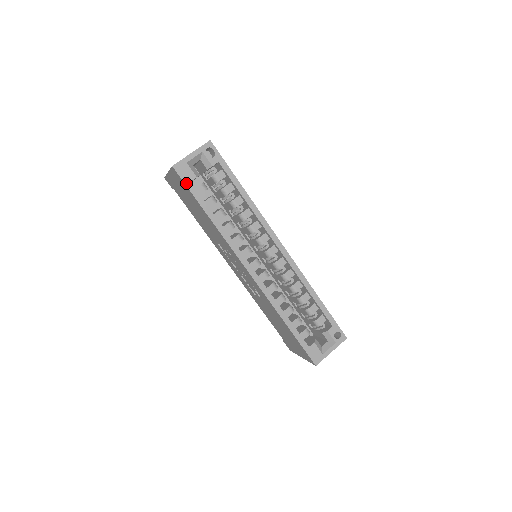
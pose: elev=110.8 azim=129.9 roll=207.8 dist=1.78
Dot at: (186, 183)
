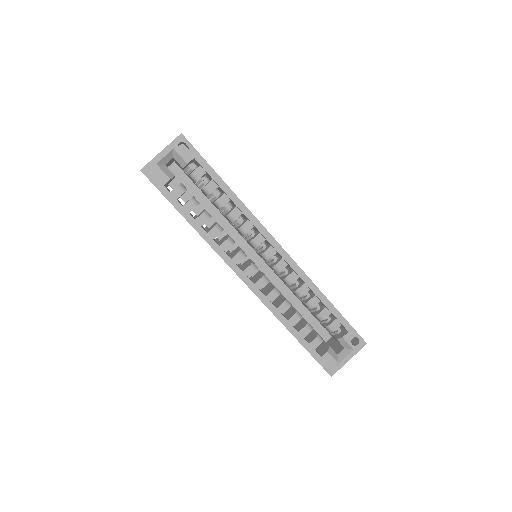
Dot at: (158, 188)
